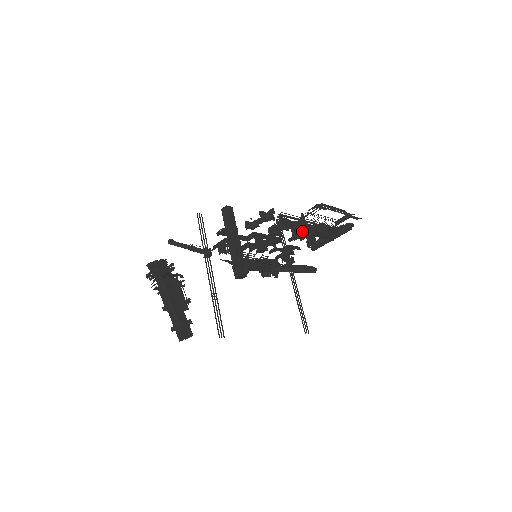
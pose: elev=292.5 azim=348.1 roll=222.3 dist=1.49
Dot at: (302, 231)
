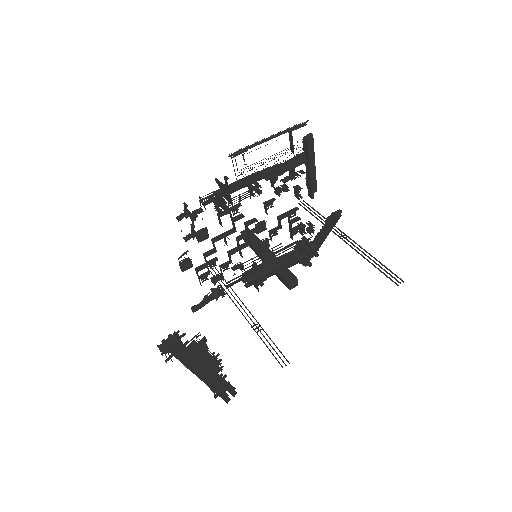
Dot at: (222, 196)
